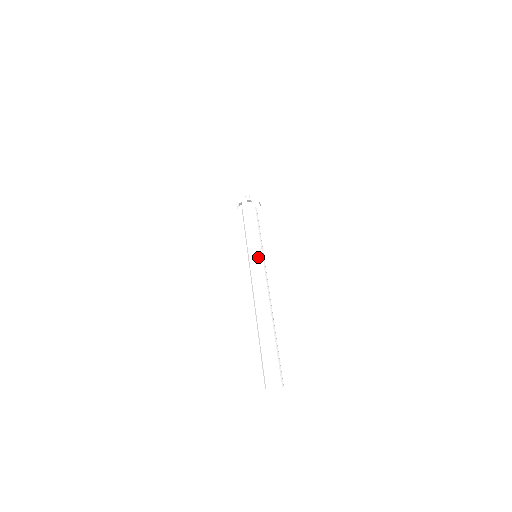
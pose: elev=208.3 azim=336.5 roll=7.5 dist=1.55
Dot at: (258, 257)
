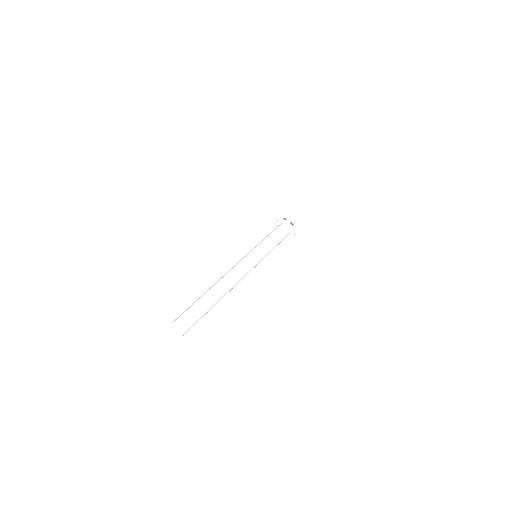
Dot at: (257, 257)
